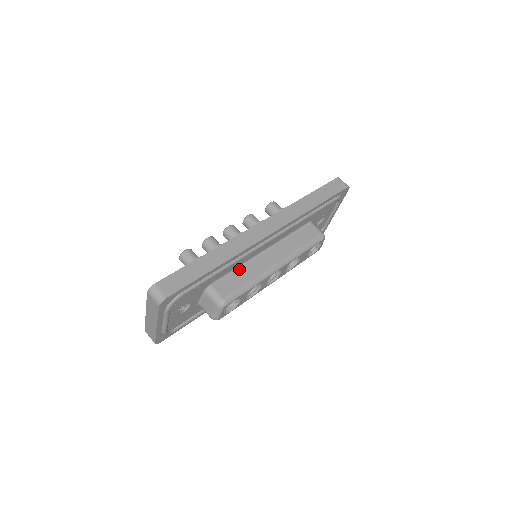
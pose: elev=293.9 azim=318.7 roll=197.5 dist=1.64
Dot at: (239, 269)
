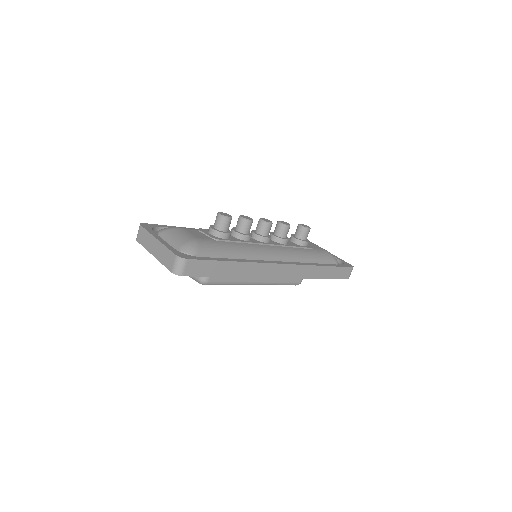
Dot at: occluded
